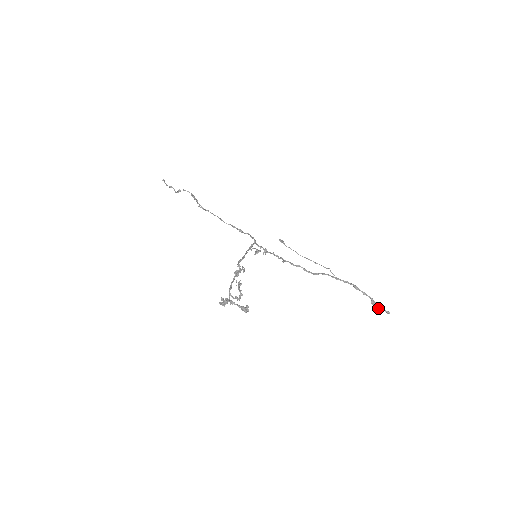
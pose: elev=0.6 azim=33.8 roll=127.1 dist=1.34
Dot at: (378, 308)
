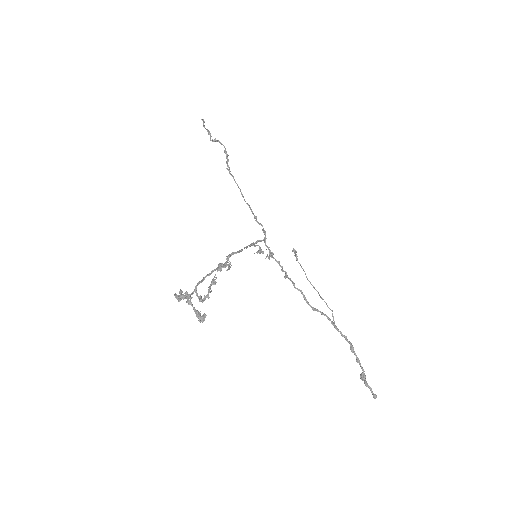
Dot at: (365, 385)
